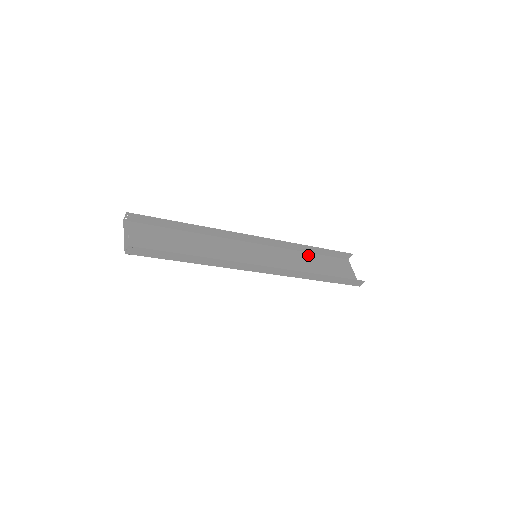
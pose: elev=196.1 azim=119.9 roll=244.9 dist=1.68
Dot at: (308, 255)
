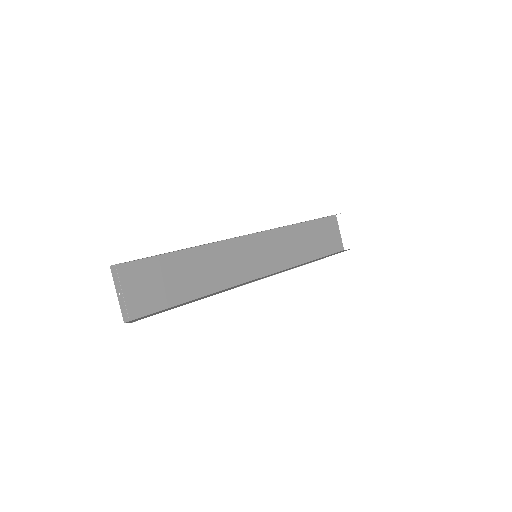
Dot at: (302, 227)
